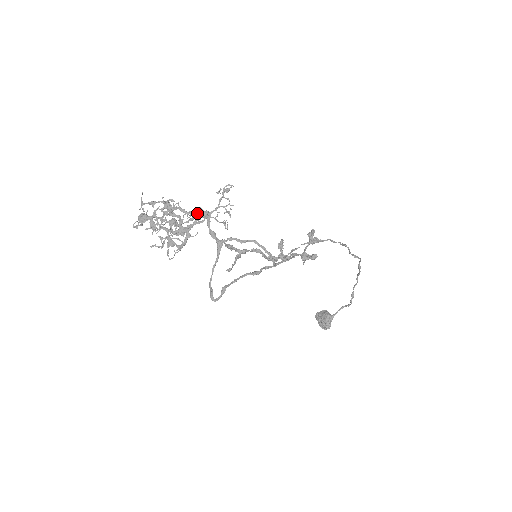
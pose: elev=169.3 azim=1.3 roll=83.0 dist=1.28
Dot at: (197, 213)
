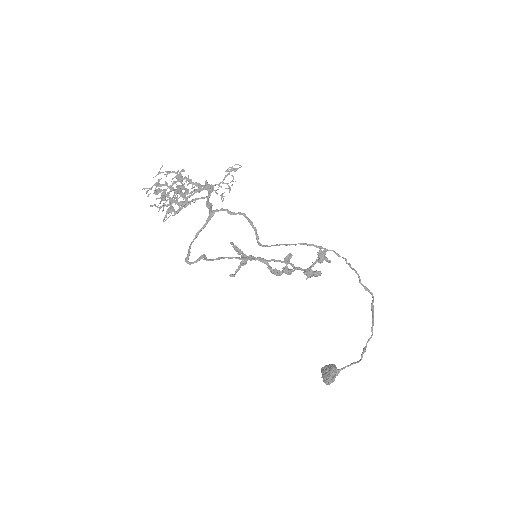
Dot at: (202, 185)
